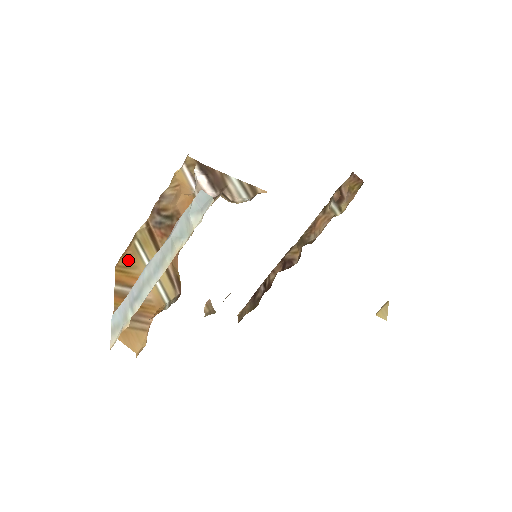
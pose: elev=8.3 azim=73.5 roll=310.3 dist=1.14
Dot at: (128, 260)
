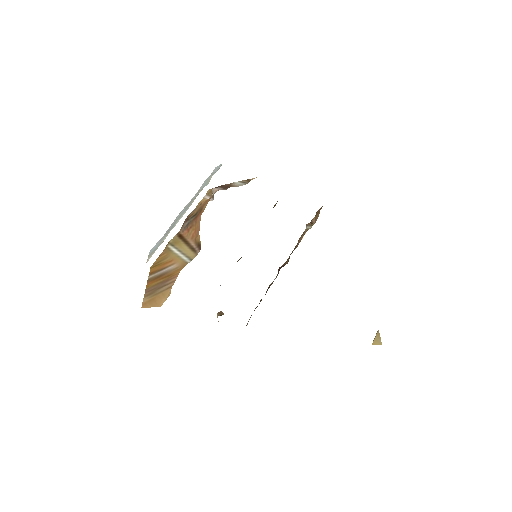
Dot at: (161, 257)
